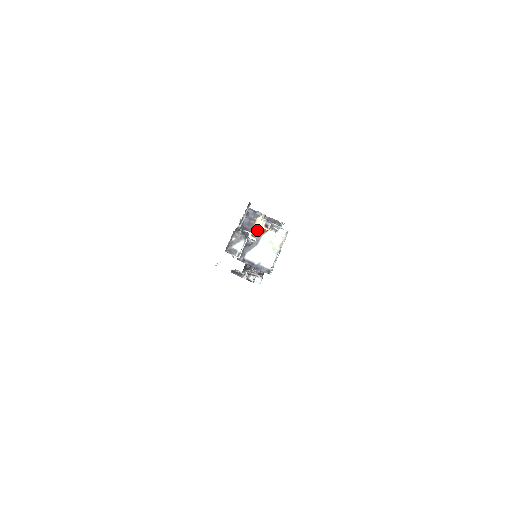
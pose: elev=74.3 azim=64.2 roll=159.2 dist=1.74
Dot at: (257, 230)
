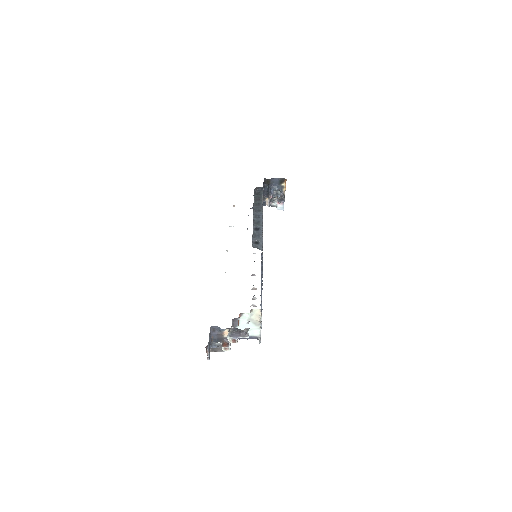
Dot at: occluded
